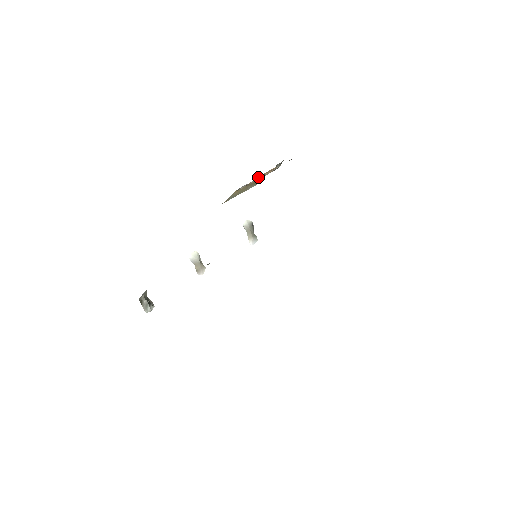
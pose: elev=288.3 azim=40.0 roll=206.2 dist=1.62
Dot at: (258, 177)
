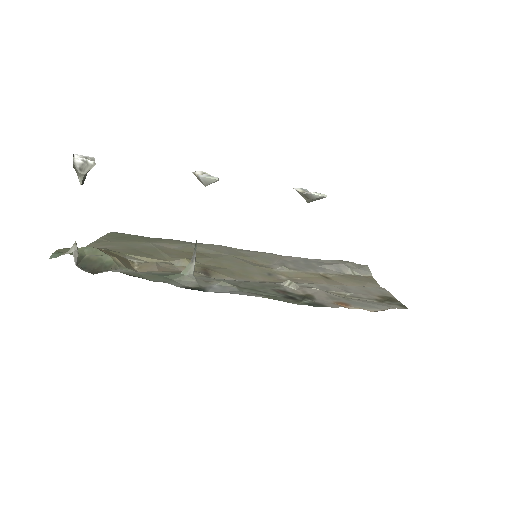
Dot at: occluded
